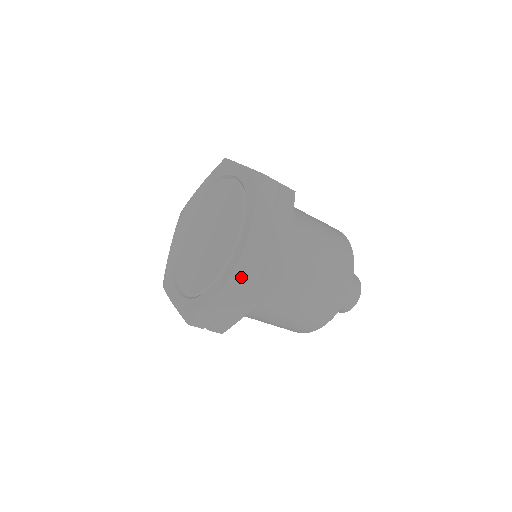
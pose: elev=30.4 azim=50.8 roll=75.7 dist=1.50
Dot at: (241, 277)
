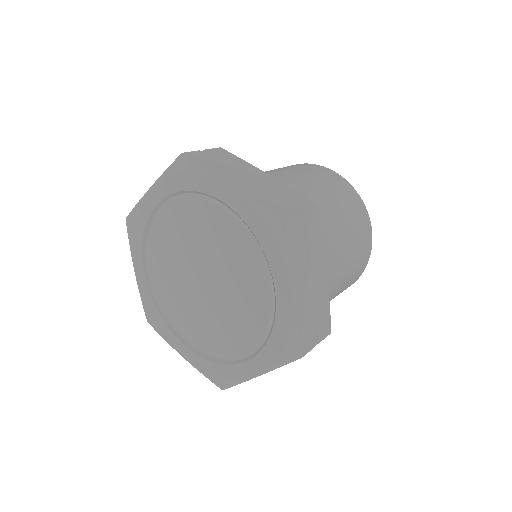
Dot at: (293, 360)
